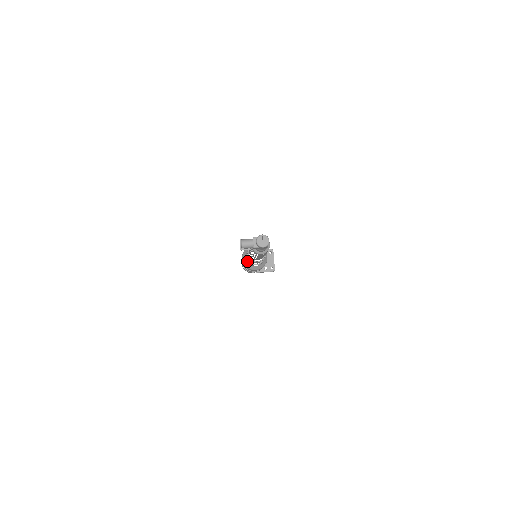
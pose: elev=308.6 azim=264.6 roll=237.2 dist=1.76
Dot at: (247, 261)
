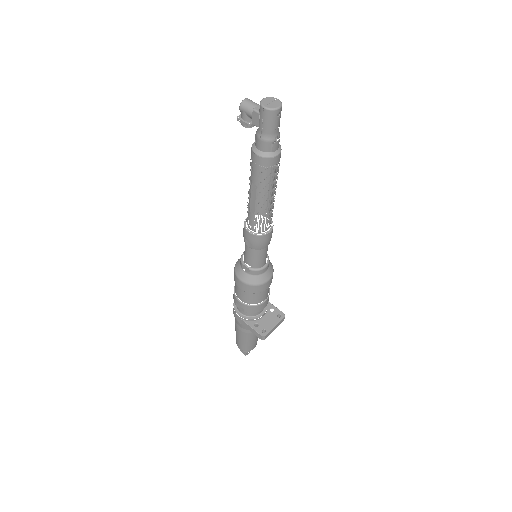
Dot at: (241, 256)
